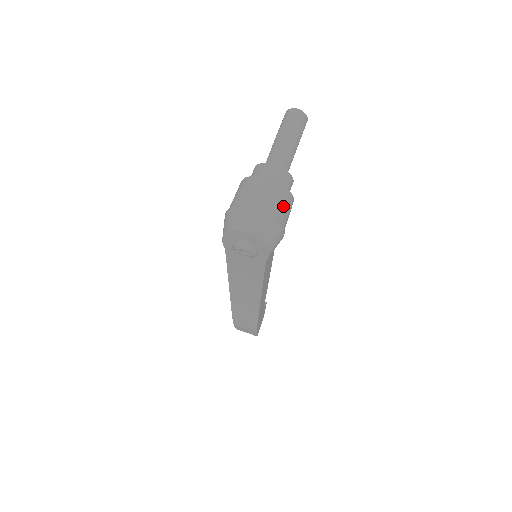
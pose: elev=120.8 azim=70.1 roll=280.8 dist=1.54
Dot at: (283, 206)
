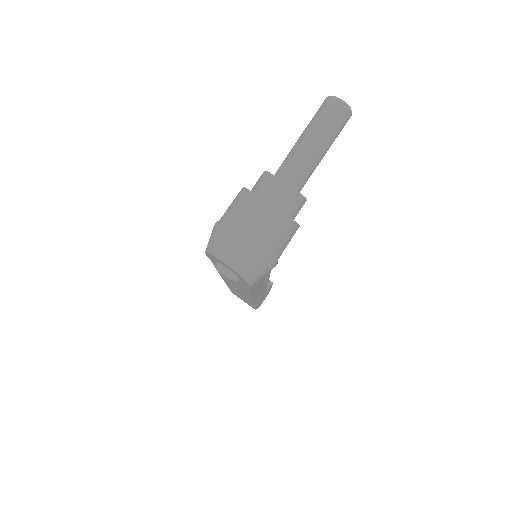
Dot at: (279, 238)
